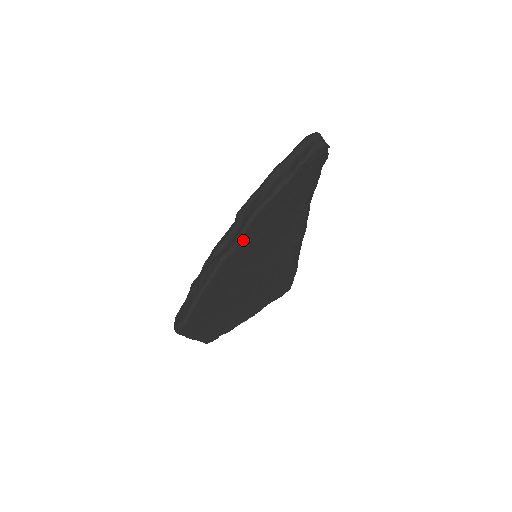
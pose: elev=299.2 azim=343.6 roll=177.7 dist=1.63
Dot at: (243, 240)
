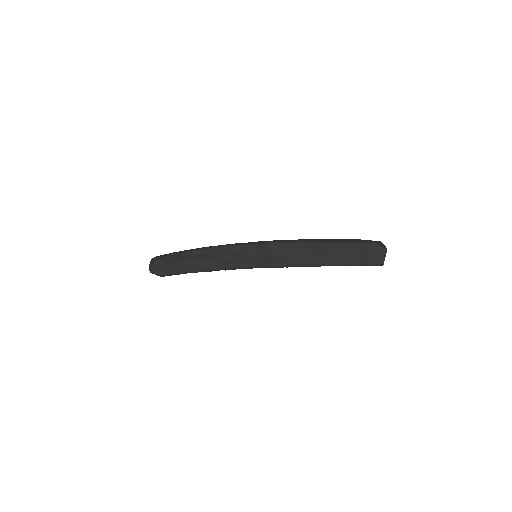
Dot at: occluded
